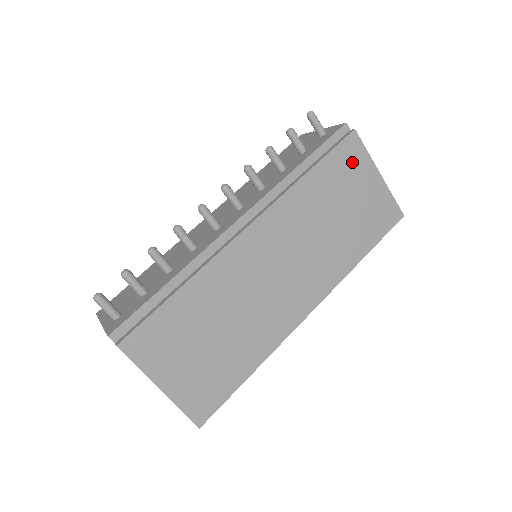
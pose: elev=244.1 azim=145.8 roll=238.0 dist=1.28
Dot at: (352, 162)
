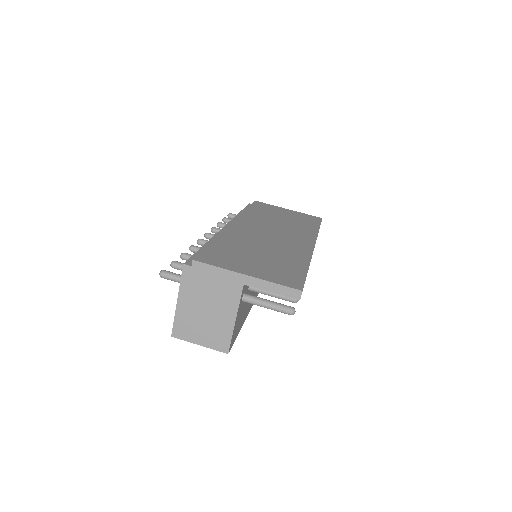
Dot at: (267, 207)
